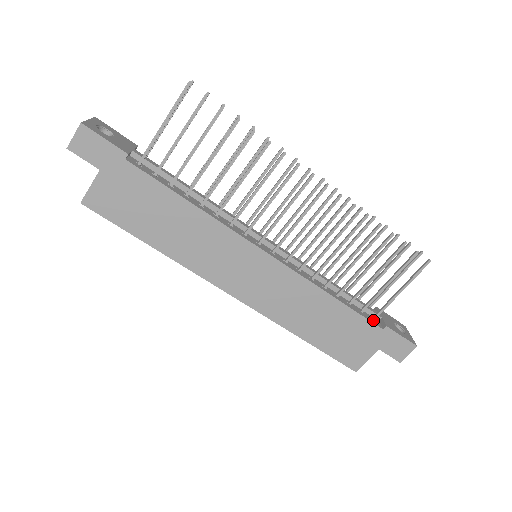
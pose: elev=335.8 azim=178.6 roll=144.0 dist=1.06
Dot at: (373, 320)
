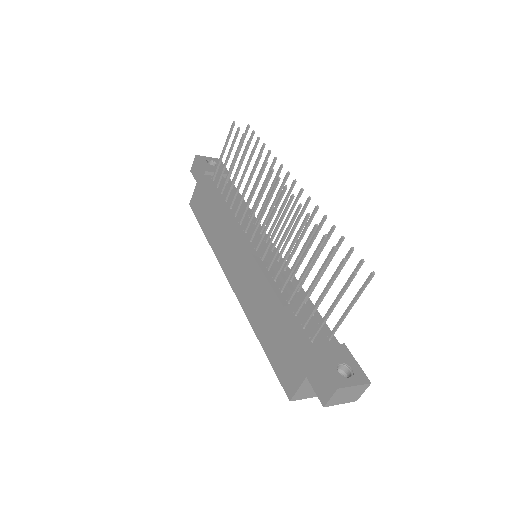
Dot at: (310, 340)
